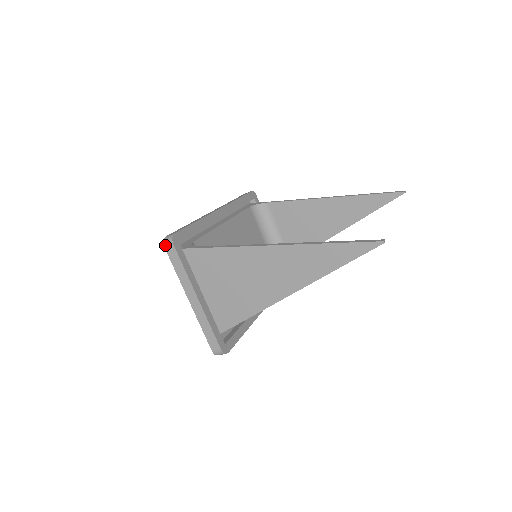
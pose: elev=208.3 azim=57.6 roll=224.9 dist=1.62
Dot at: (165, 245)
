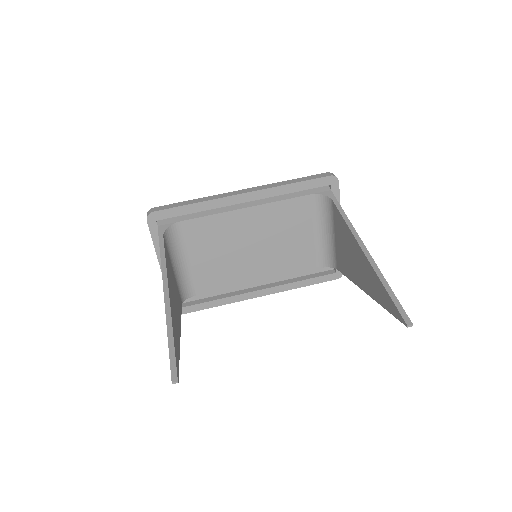
Dot at: occluded
